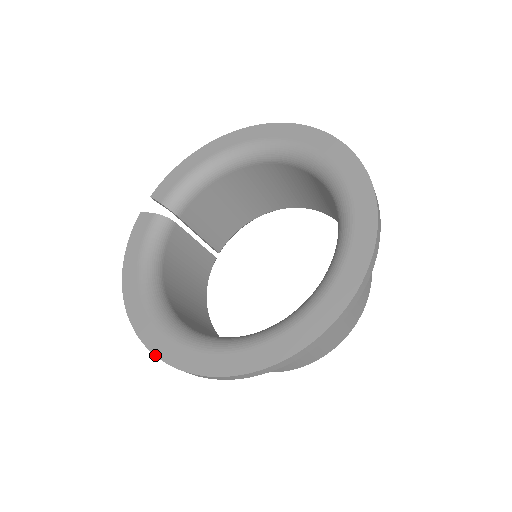
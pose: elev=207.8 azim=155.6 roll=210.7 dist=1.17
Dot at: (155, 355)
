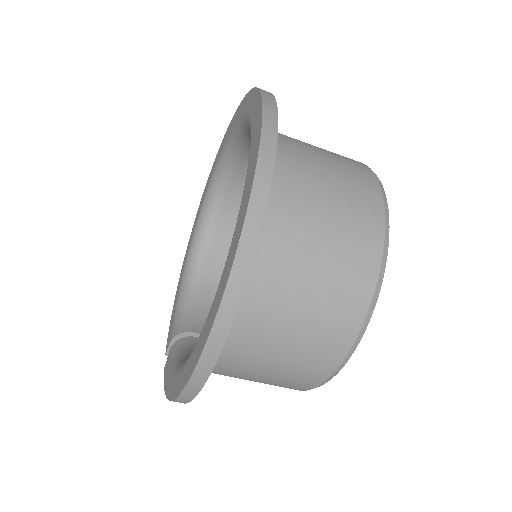
Dot at: (204, 346)
